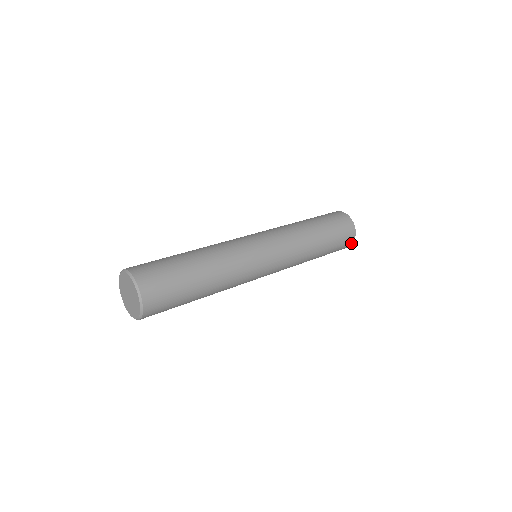
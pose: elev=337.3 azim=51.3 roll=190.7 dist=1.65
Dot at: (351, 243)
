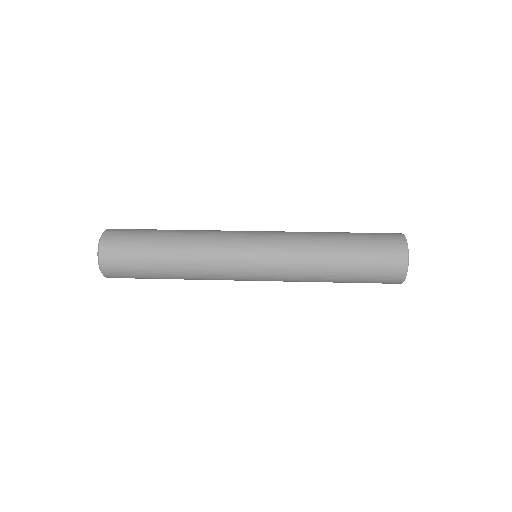
Dot at: (405, 259)
